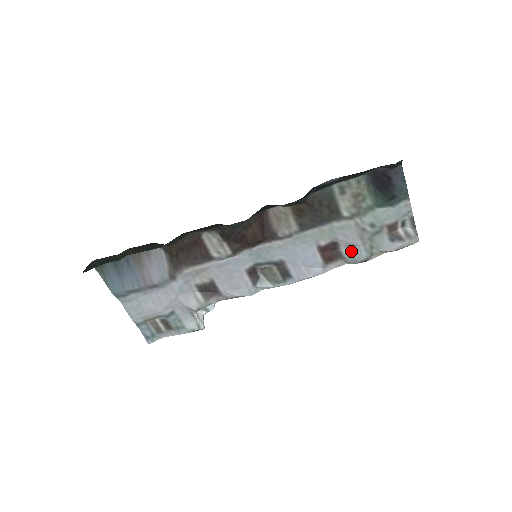
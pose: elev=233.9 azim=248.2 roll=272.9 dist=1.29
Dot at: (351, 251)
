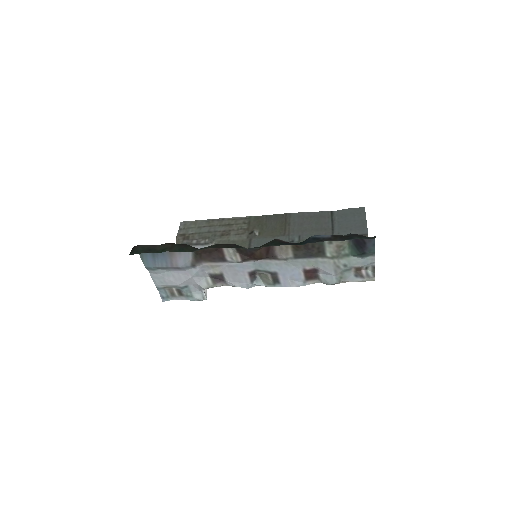
Dot at: (326, 277)
